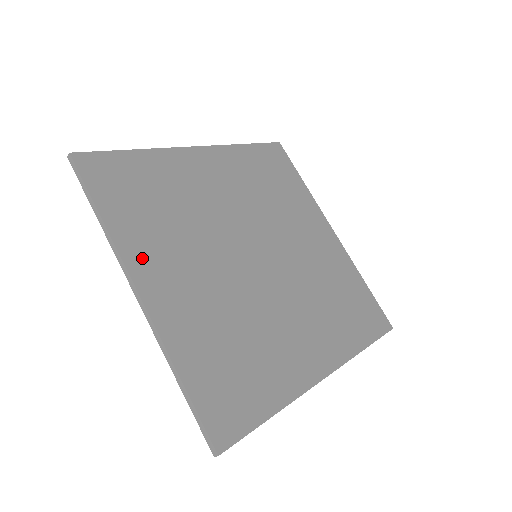
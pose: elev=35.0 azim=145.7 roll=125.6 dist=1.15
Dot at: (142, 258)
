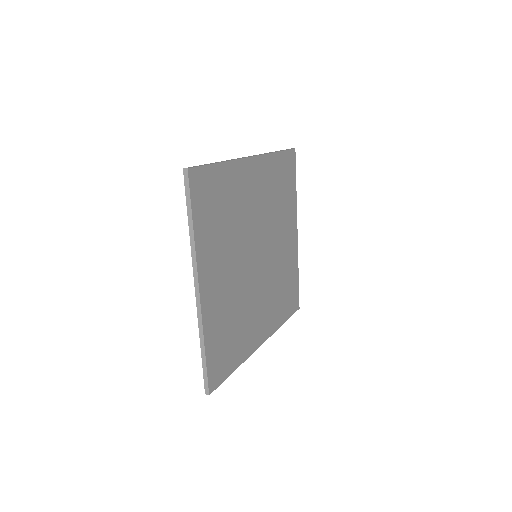
Dot at: (206, 263)
